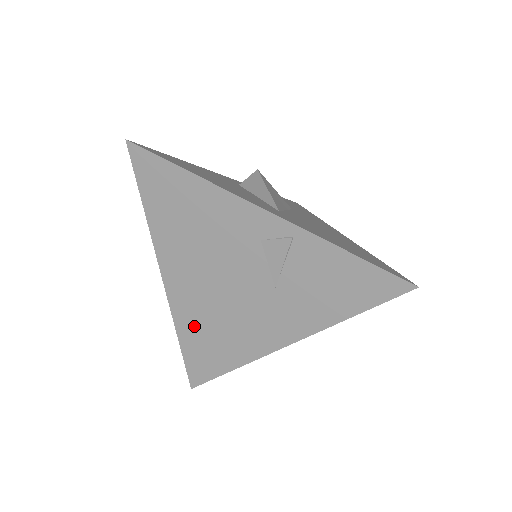
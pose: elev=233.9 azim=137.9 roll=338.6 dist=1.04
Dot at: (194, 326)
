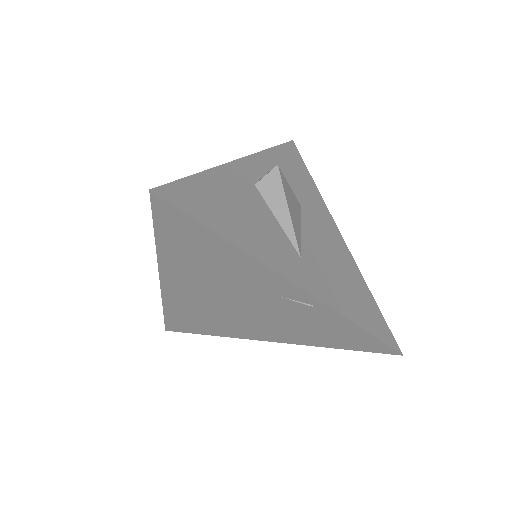
Dot at: (183, 309)
